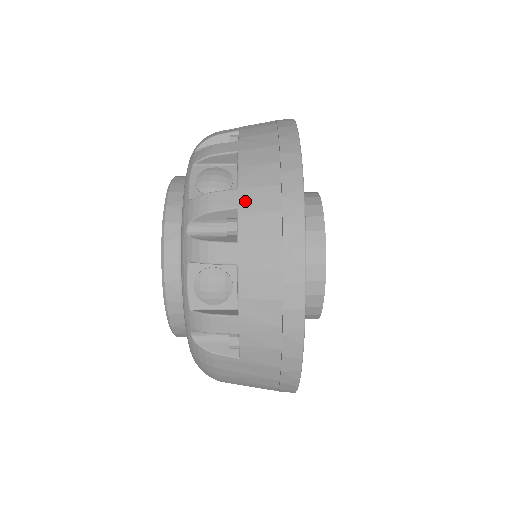
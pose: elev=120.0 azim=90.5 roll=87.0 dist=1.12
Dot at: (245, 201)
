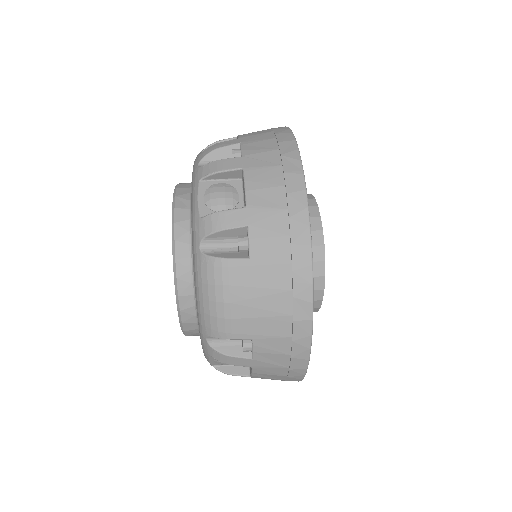
Dot at: (246, 140)
